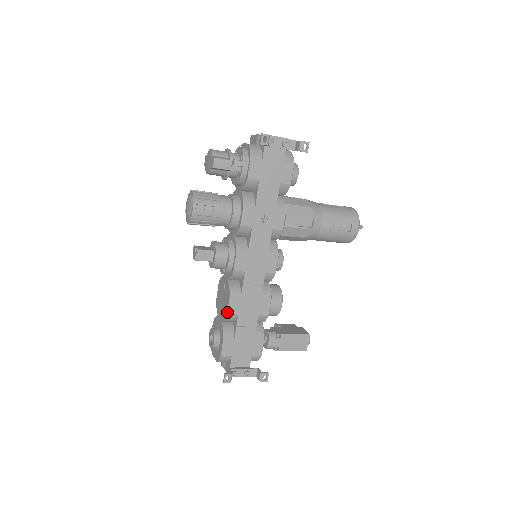
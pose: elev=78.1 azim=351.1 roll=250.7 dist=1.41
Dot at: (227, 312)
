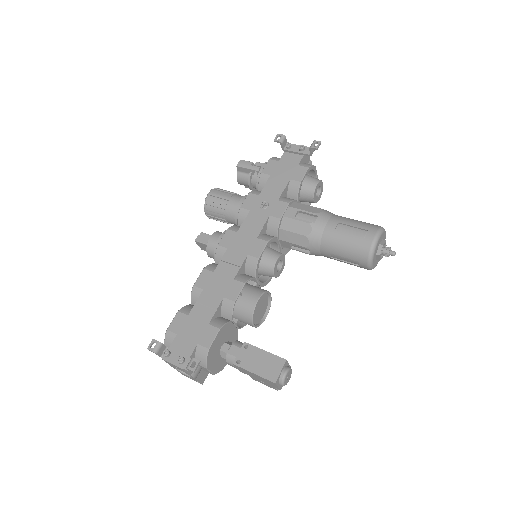
Dot at: (194, 284)
